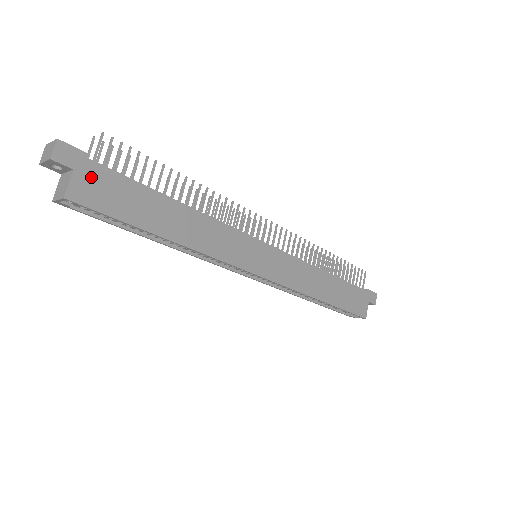
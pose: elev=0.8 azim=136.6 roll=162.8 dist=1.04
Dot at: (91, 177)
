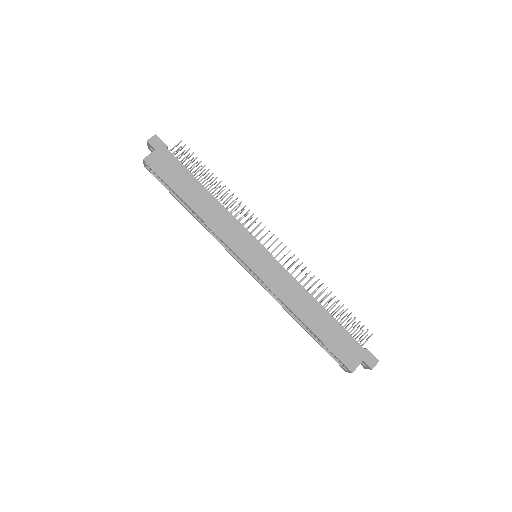
Dot at: (162, 156)
